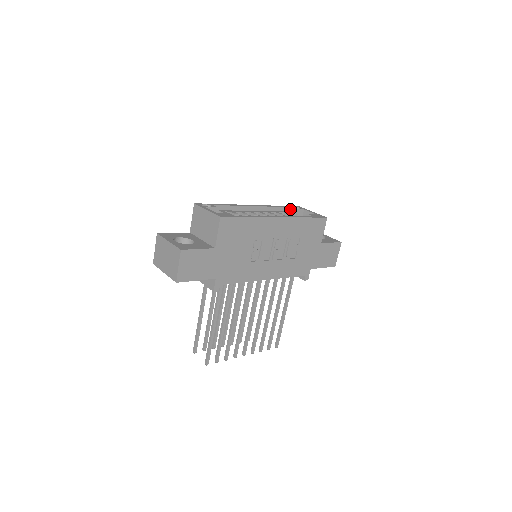
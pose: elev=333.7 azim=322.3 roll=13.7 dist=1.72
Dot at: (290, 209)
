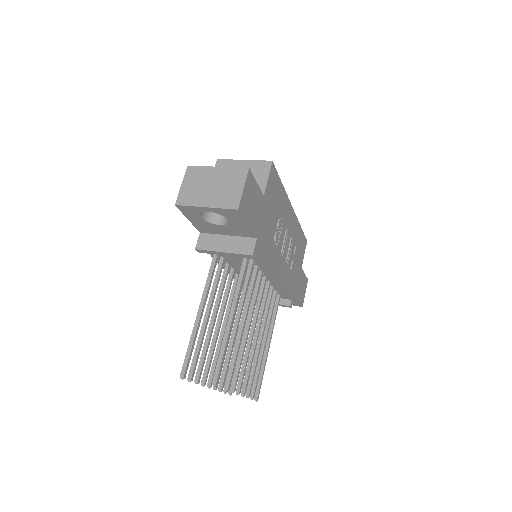
Dot at: occluded
